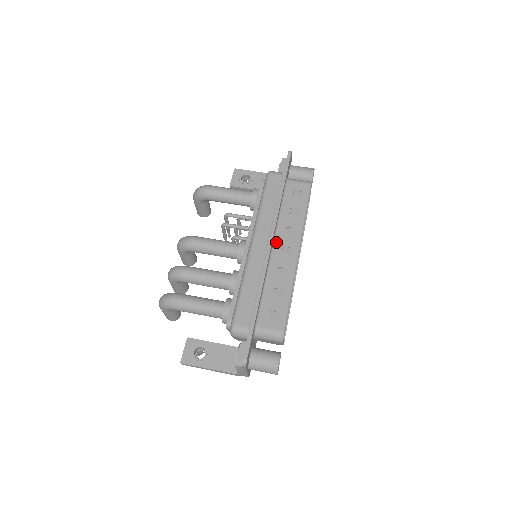
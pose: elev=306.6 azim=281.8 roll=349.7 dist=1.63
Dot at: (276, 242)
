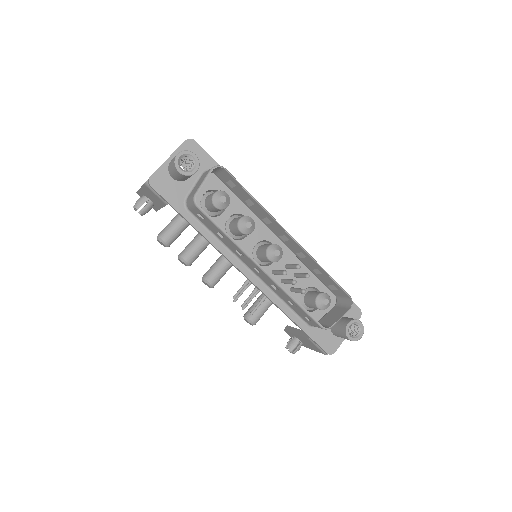
Dot at: (285, 242)
